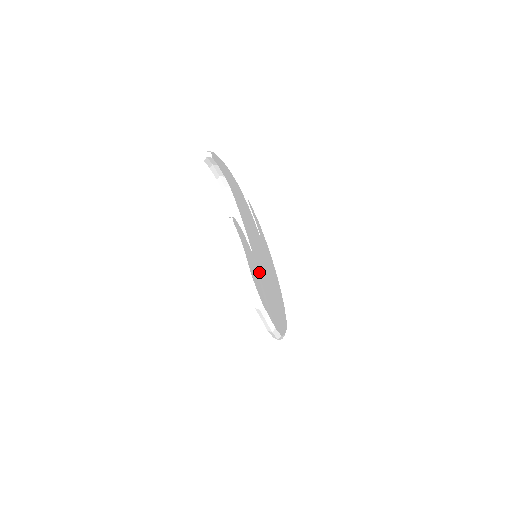
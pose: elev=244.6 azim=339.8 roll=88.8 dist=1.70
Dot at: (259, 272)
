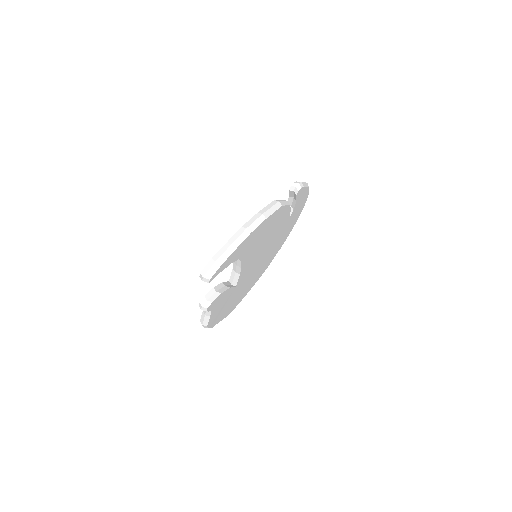
Dot at: (236, 291)
